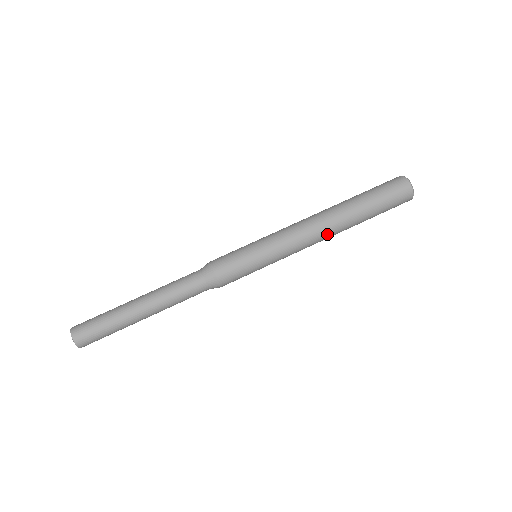
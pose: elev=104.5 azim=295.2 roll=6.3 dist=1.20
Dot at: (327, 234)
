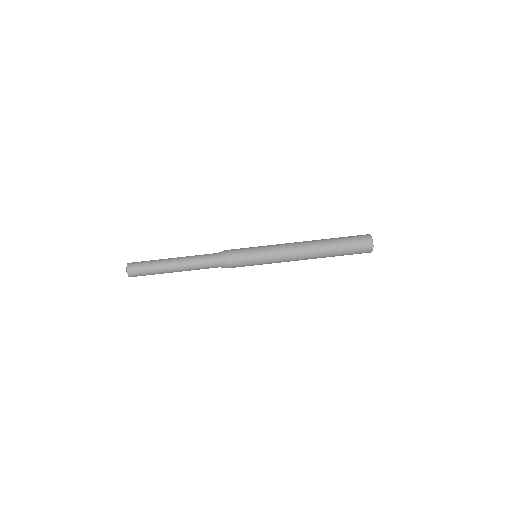
Dot at: (306, 259)
